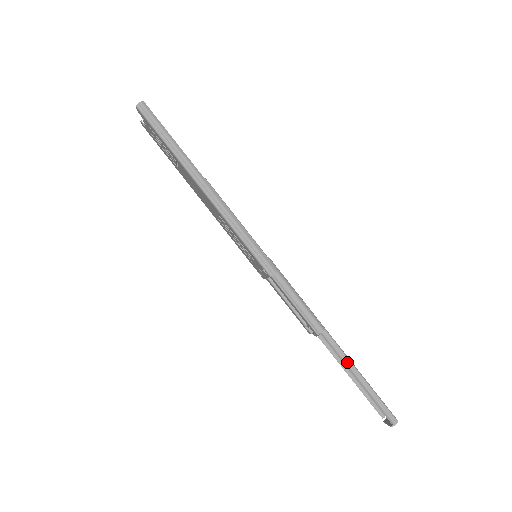
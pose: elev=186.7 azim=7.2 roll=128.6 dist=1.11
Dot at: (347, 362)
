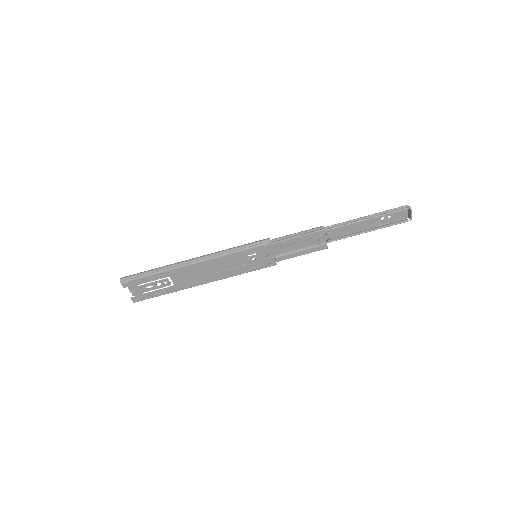
Dot at: (353, 221)
